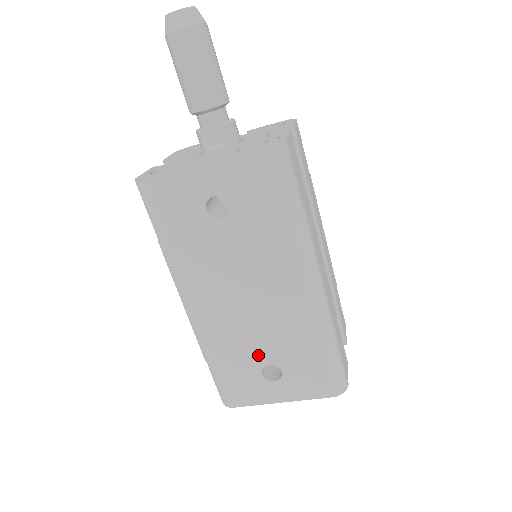
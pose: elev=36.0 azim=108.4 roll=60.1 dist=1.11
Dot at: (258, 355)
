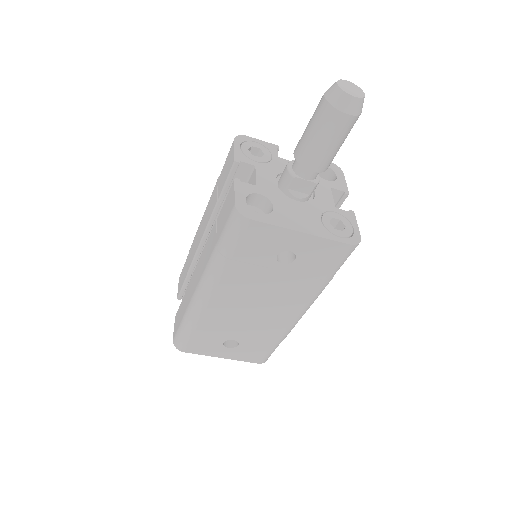
Dot at: (231, 334)
